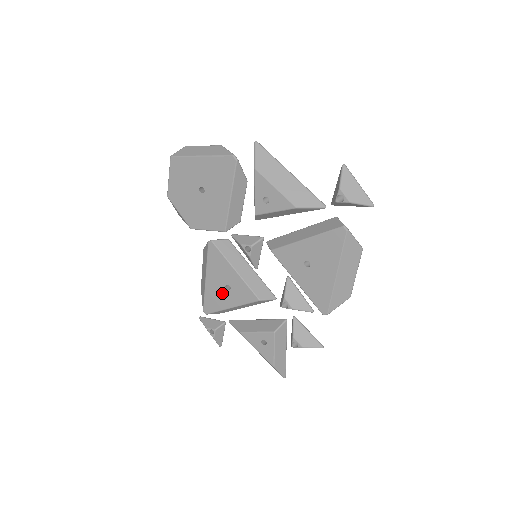
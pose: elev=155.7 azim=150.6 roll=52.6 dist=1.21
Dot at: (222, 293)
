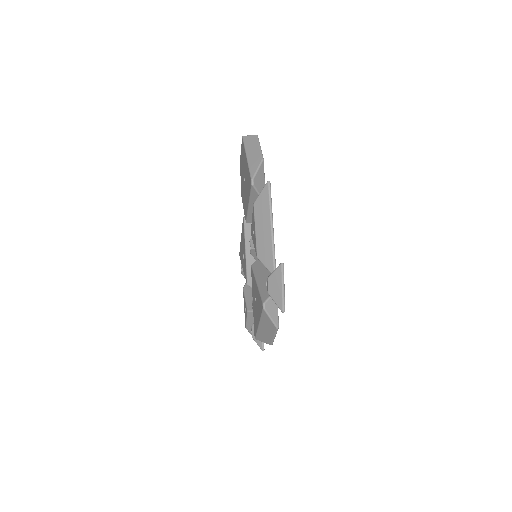
Dot at: (242, 256)
